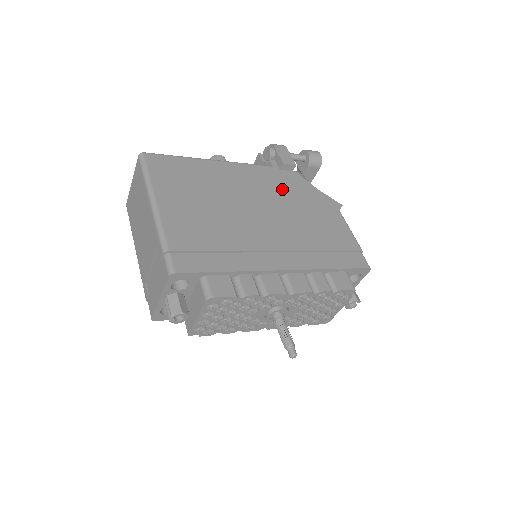
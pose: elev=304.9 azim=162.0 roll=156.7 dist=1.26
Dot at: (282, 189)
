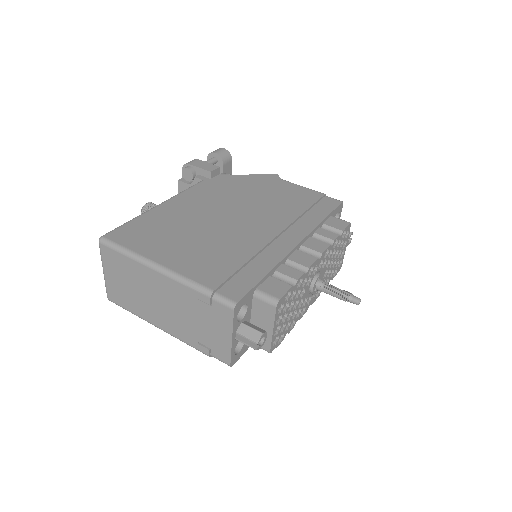
Dot at: (229, 191)
